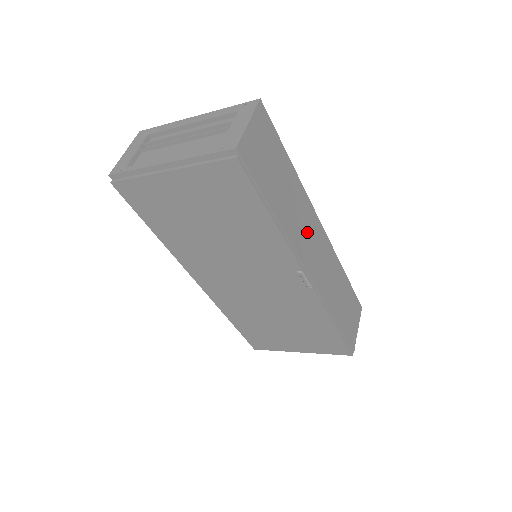
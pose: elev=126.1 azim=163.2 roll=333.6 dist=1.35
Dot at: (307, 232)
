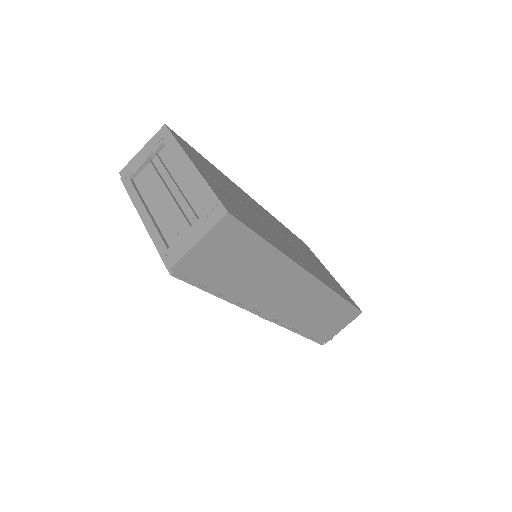
Dot at: (280, 289)
